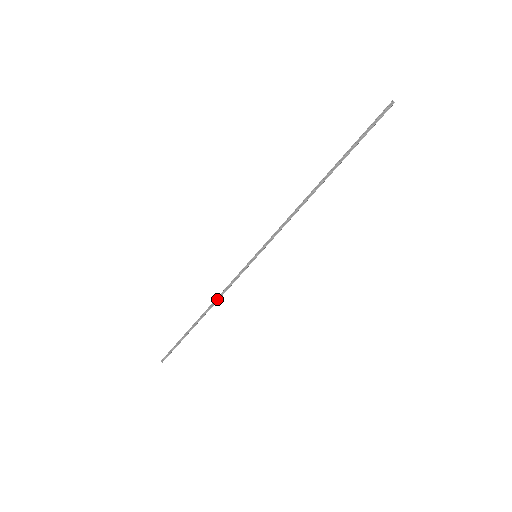
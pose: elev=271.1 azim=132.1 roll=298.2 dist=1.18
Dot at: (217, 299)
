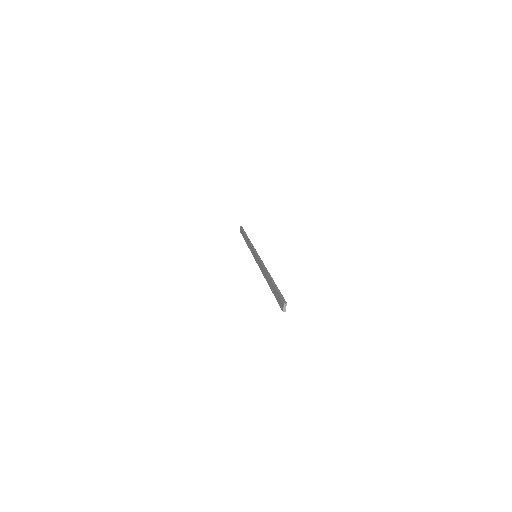
Dot at: occluded
